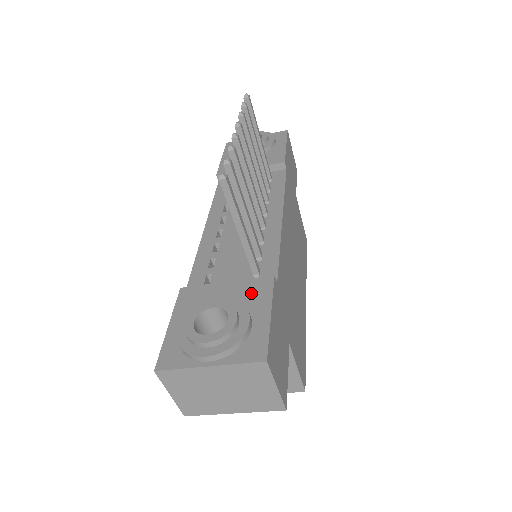
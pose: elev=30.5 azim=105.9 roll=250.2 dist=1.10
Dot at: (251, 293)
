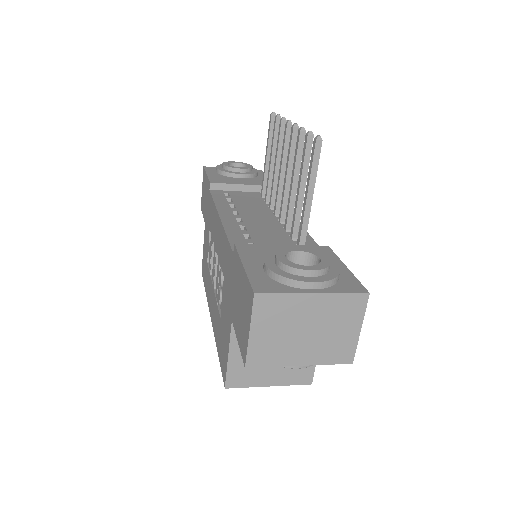
Dot at: occluded
